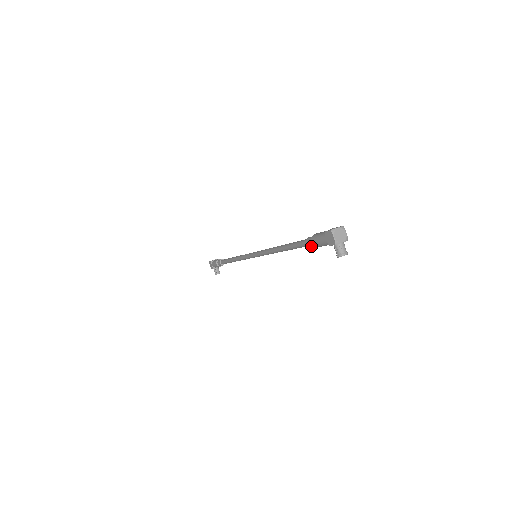
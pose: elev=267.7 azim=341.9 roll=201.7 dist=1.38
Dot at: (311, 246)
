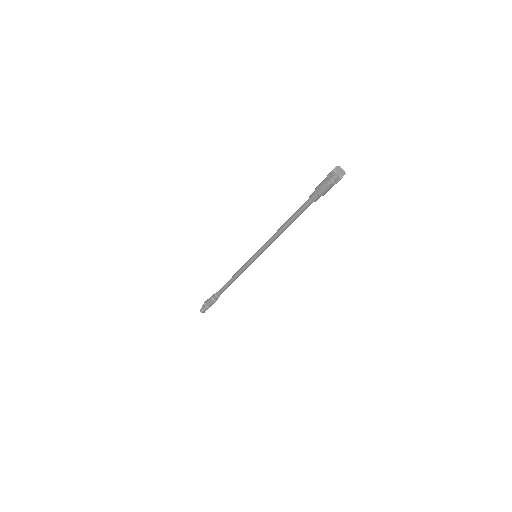
Dot at: (312, 197)
